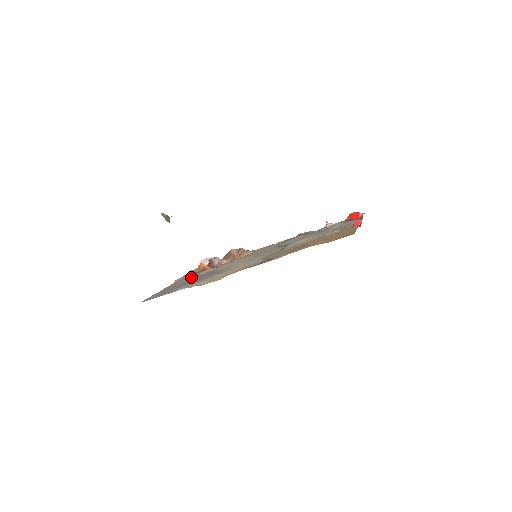
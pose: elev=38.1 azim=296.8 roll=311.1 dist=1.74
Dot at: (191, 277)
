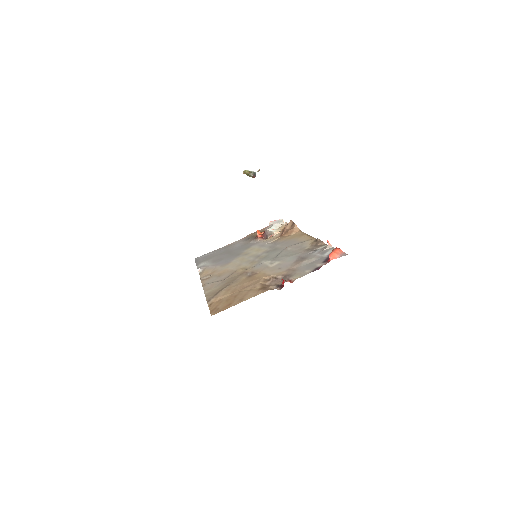
Dot at: (246, 241)
